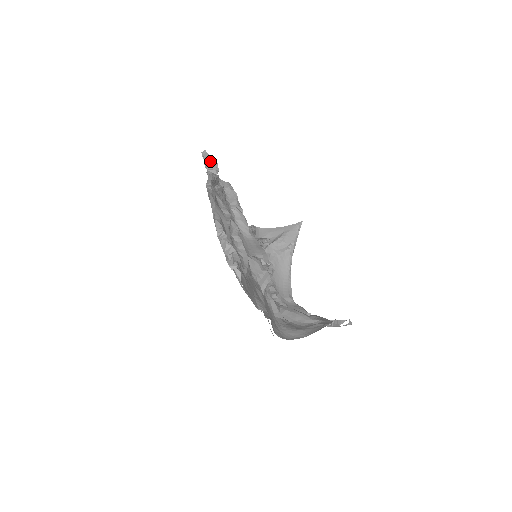
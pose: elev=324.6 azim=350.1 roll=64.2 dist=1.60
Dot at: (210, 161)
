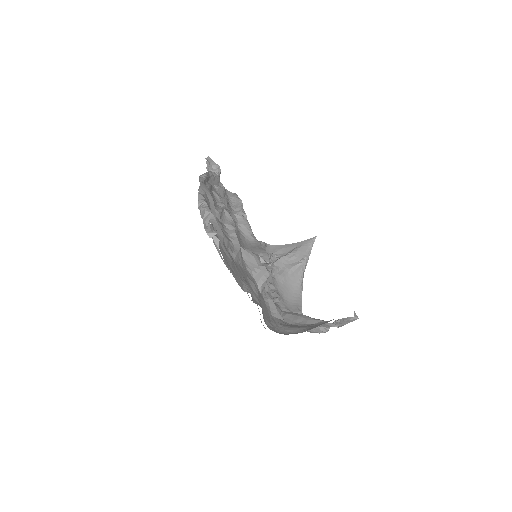
Dot at: (212, 165)
